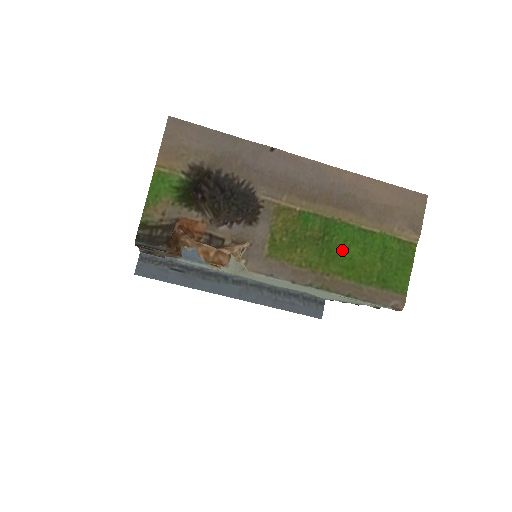
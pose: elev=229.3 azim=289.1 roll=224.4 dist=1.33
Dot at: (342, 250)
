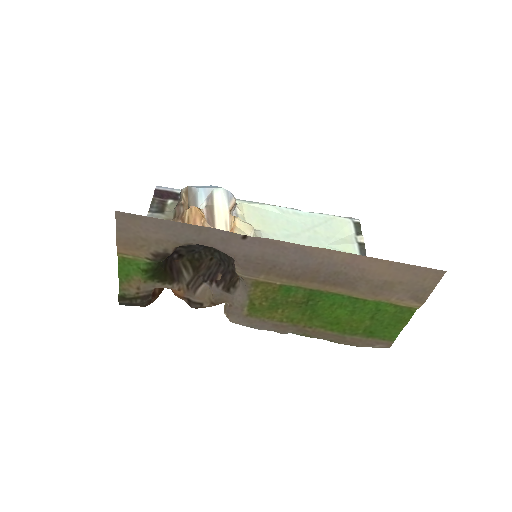
Dot at: (327, 311)
